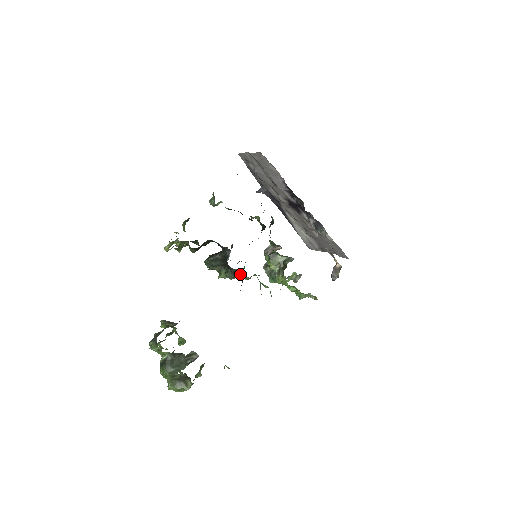
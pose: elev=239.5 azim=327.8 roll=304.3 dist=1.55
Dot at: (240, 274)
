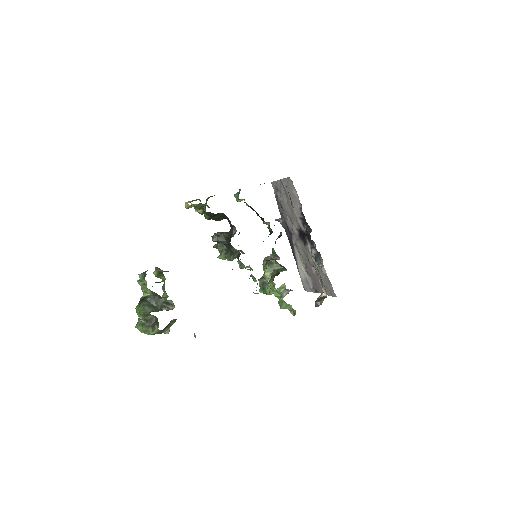
Dot at: (237, 257)
